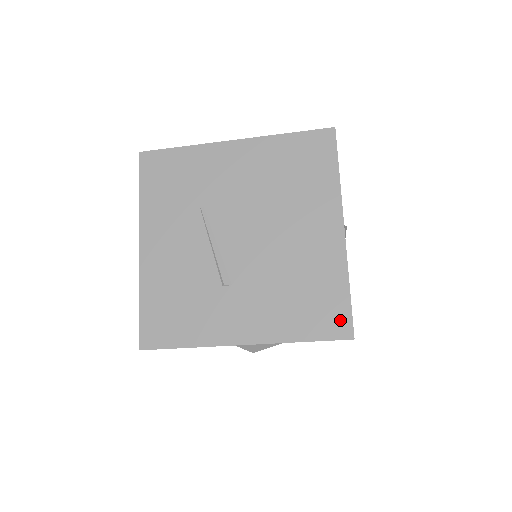
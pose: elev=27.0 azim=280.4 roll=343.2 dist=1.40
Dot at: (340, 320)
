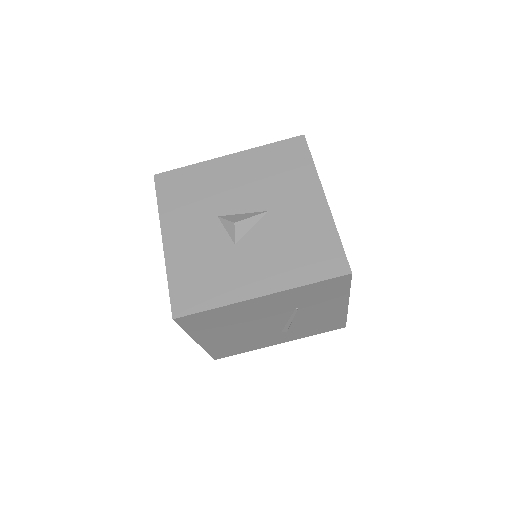
Dot at: occluded
